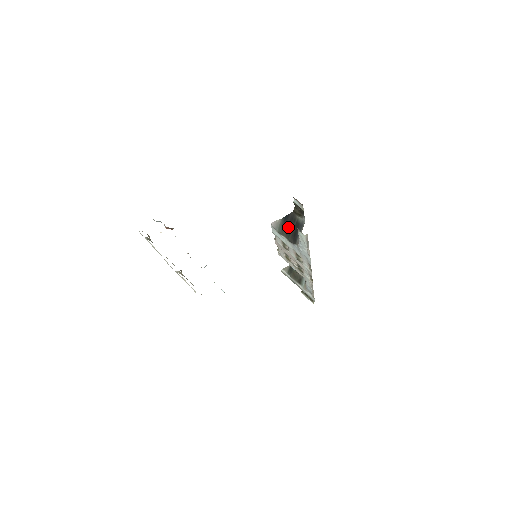
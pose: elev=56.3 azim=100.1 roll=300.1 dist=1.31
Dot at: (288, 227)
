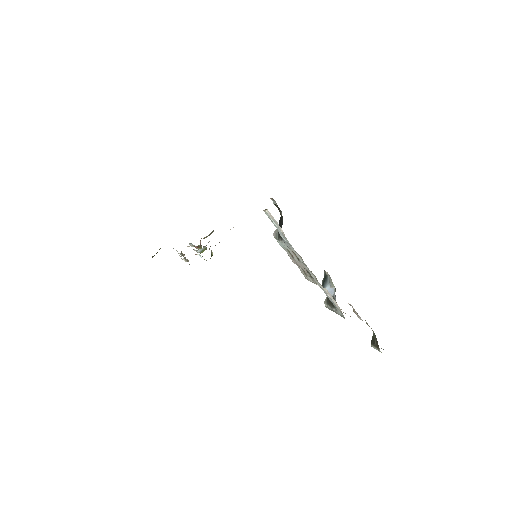
Dot at: occluded
